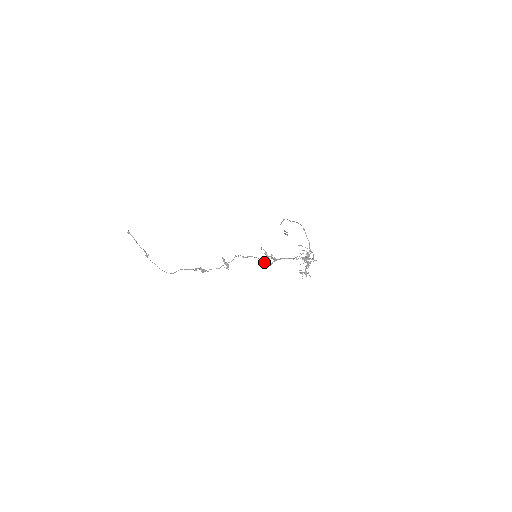
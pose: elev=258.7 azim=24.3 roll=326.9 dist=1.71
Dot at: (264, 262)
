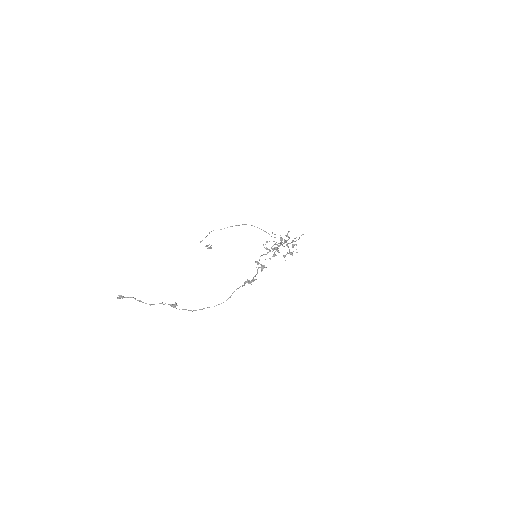
Dot at: occluded
